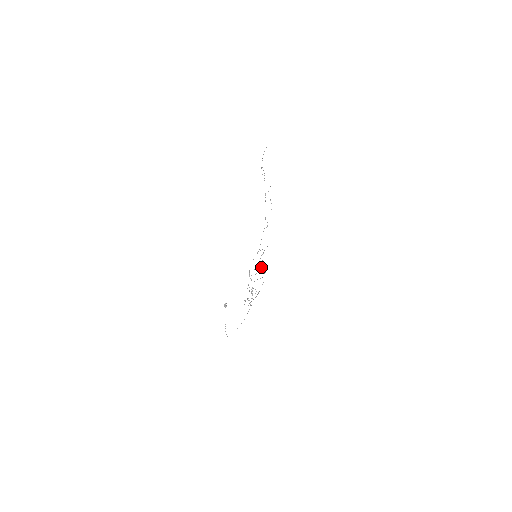
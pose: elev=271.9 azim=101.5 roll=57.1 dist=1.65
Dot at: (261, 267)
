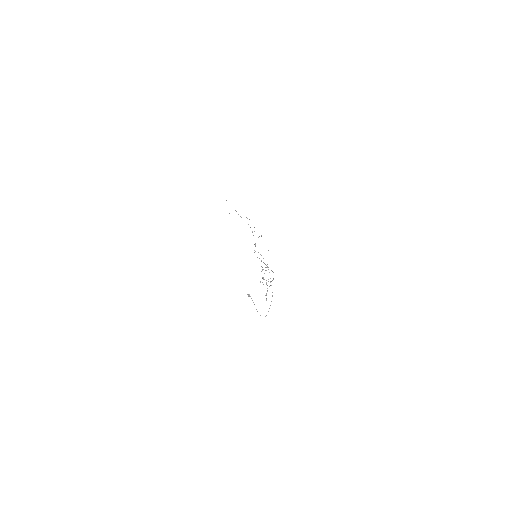
Dot at: (265, 270)
